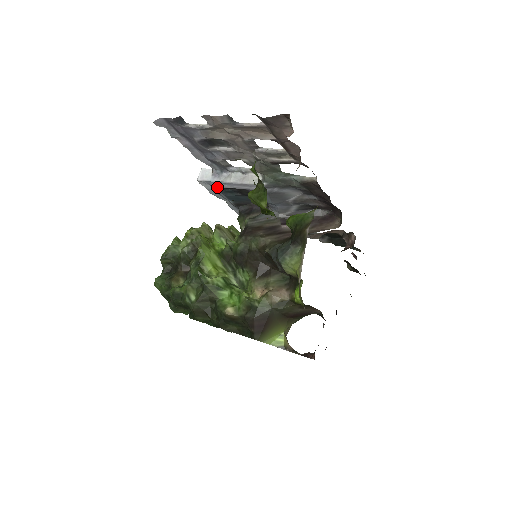
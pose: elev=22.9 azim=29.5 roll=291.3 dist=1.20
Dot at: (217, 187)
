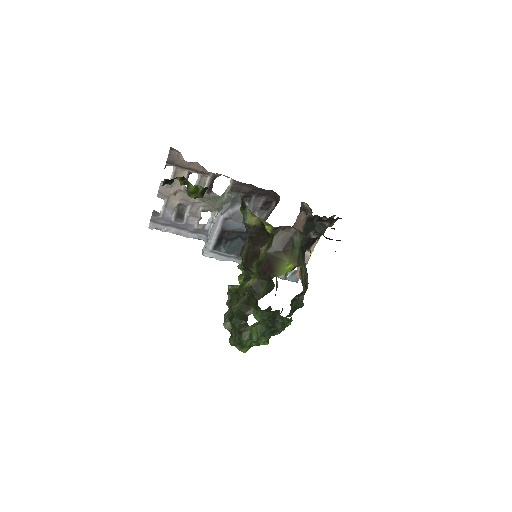
Dot at: (214, 248)
